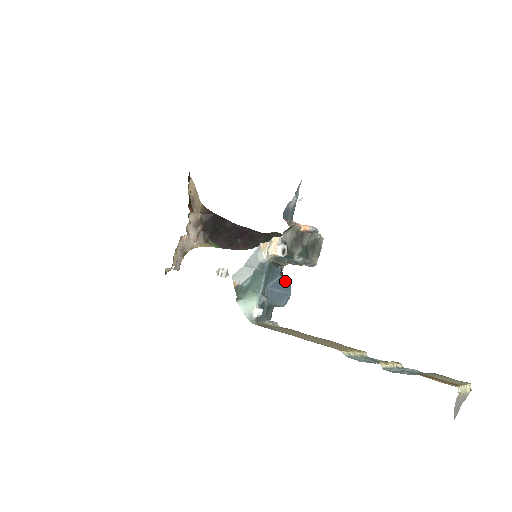
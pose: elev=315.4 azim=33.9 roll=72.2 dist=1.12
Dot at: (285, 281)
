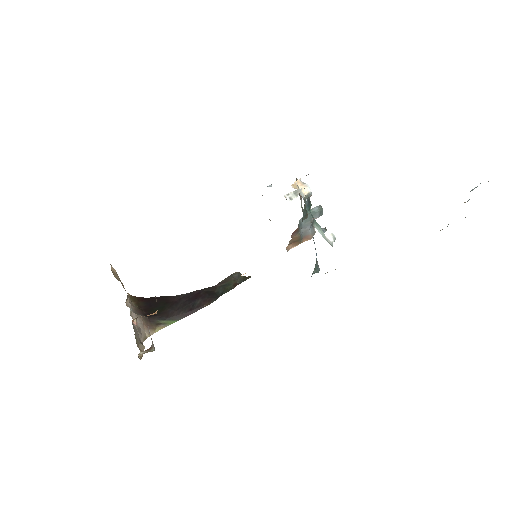
Dot at: occluded
